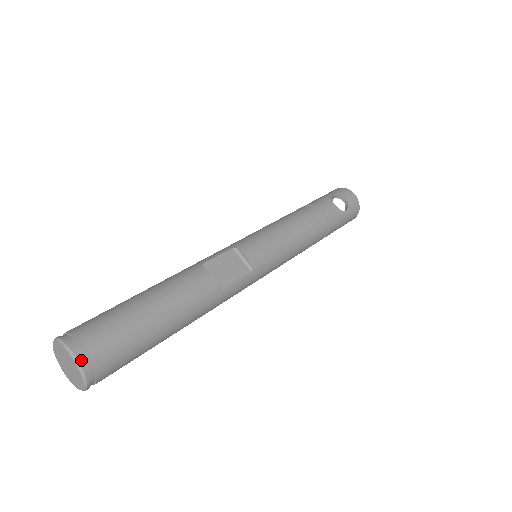
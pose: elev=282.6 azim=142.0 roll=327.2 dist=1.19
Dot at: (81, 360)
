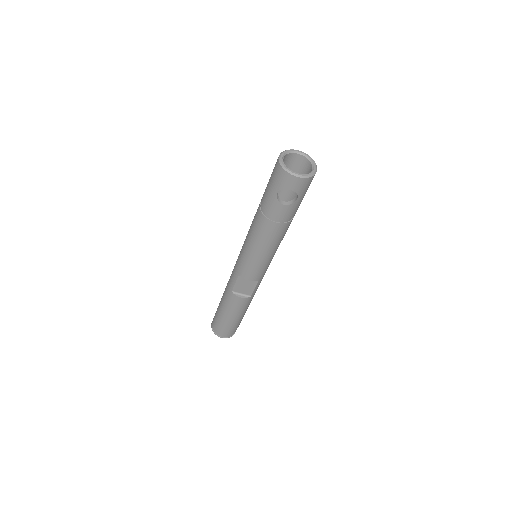
Dot at: occluded
